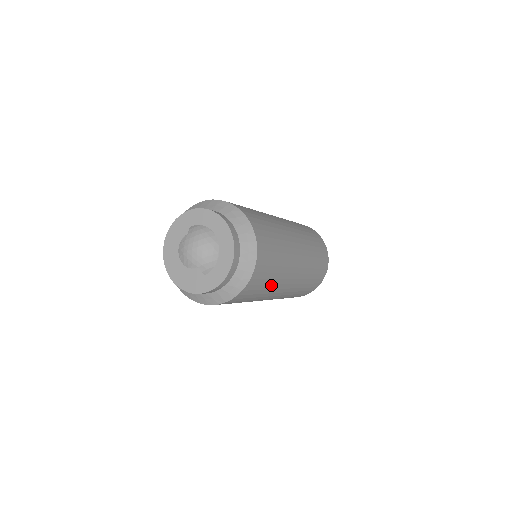
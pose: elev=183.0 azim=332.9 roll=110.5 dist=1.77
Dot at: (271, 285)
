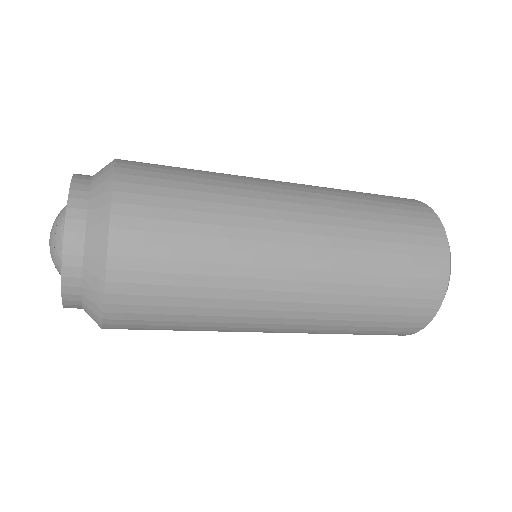
Dot at: (198, 329)
